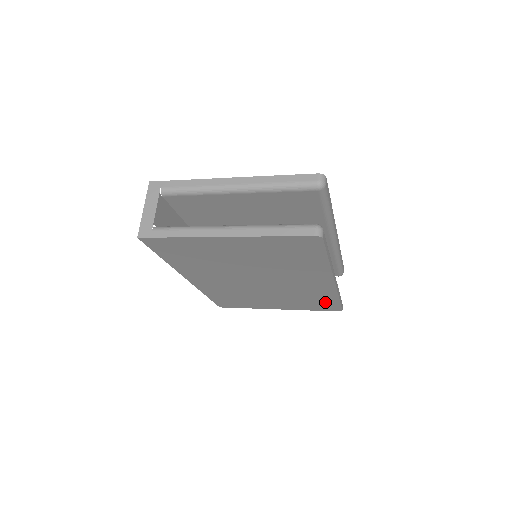
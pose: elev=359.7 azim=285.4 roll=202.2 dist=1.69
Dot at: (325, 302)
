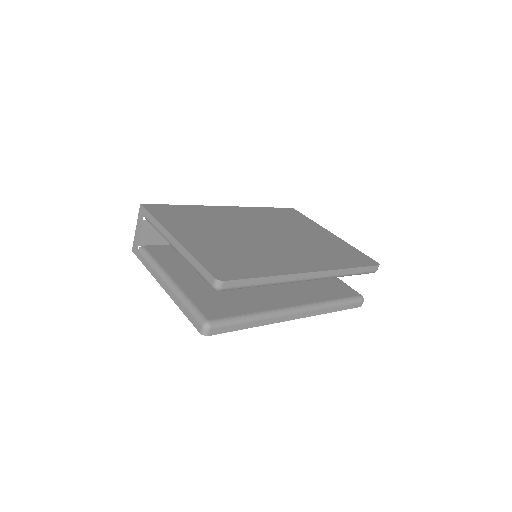
Dot at: occluded
